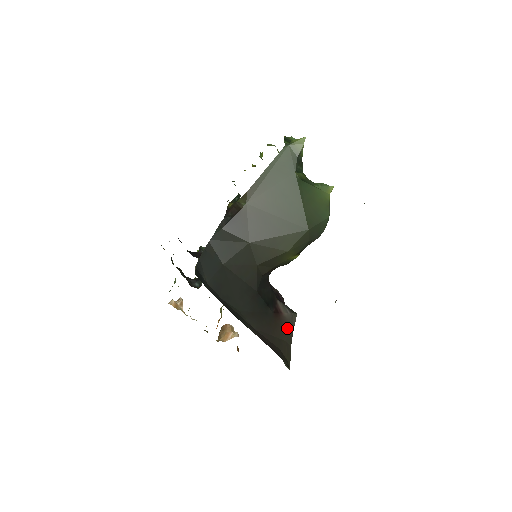
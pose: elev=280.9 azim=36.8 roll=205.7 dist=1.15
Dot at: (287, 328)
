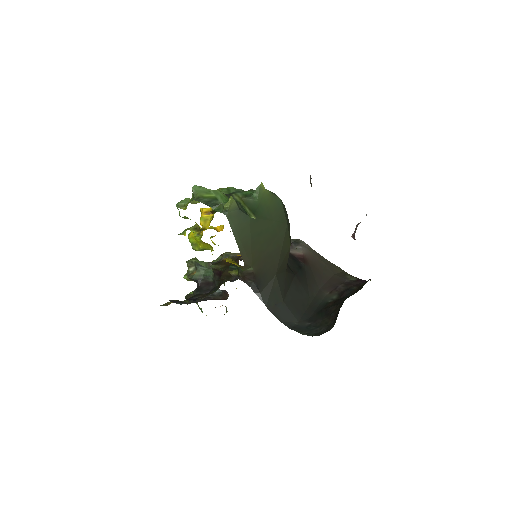
Dot at: (314, 257)
